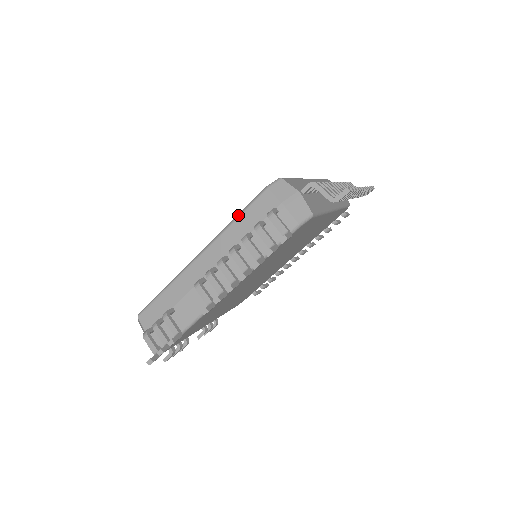
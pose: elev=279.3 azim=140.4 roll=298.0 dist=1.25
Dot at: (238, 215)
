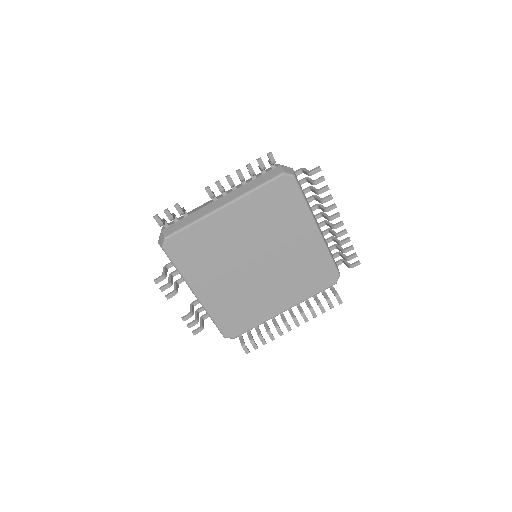
Dot at: occluded
